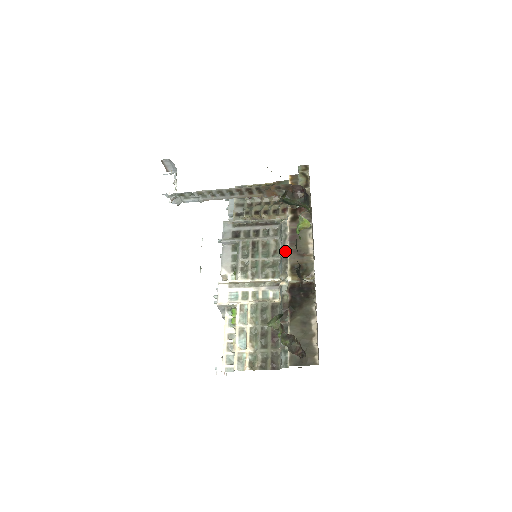
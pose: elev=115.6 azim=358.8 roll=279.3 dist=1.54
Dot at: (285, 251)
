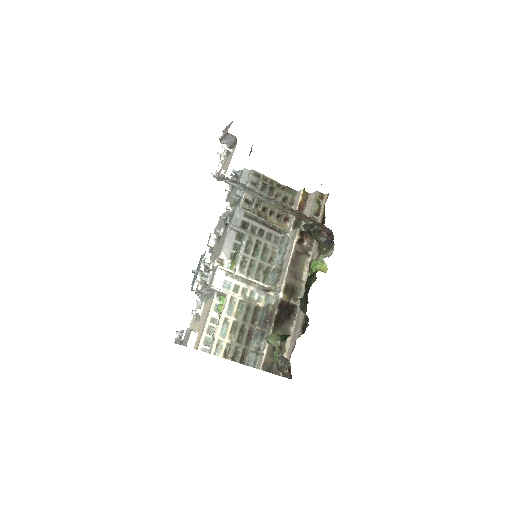
Dot at: (281, 265)
